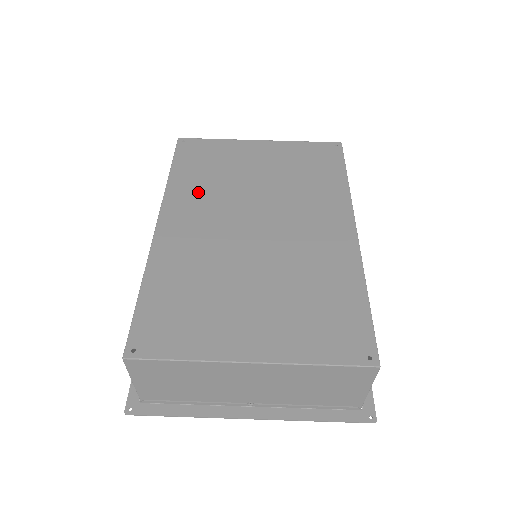
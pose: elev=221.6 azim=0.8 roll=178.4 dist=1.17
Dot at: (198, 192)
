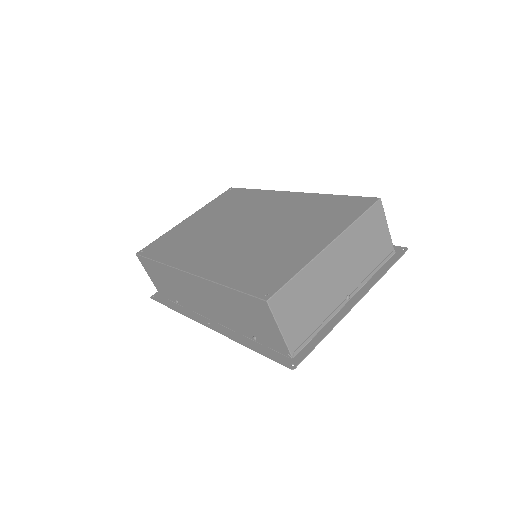
Dot at: (189, 250)
